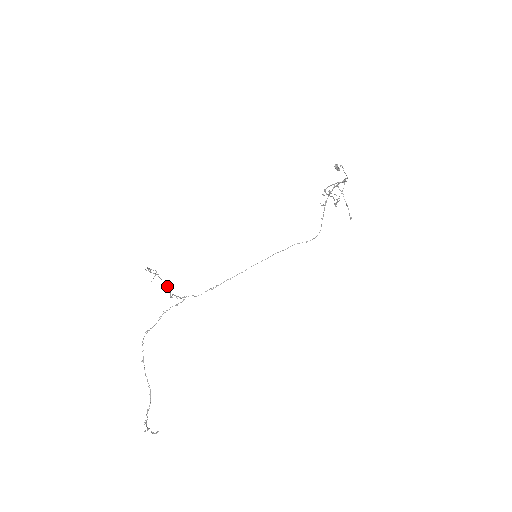
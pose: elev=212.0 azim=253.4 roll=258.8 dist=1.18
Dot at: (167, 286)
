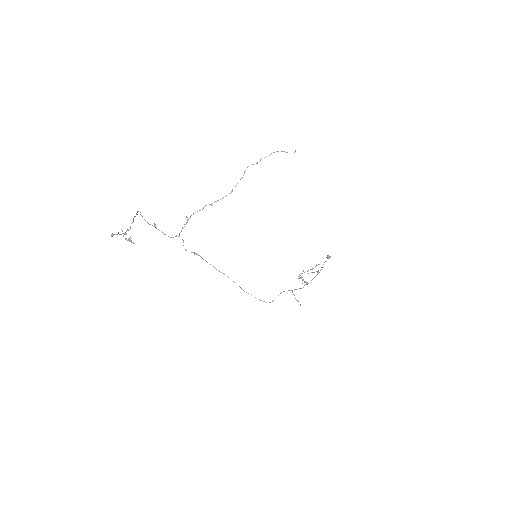
Dot at: occluded
